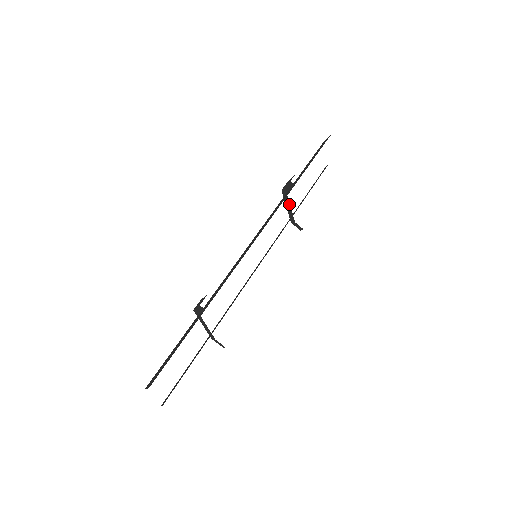
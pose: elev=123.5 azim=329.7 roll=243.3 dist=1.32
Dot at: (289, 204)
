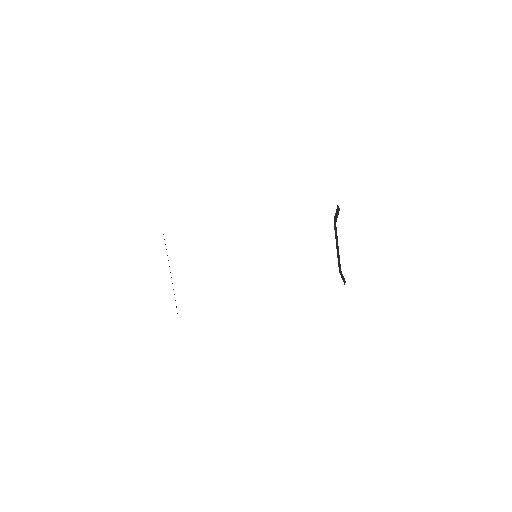
Dot at: occluded
